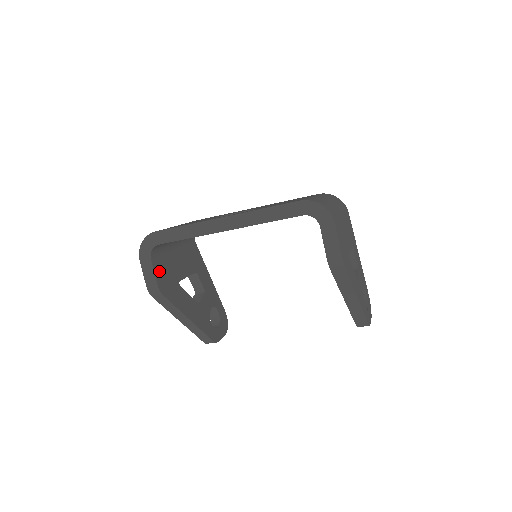
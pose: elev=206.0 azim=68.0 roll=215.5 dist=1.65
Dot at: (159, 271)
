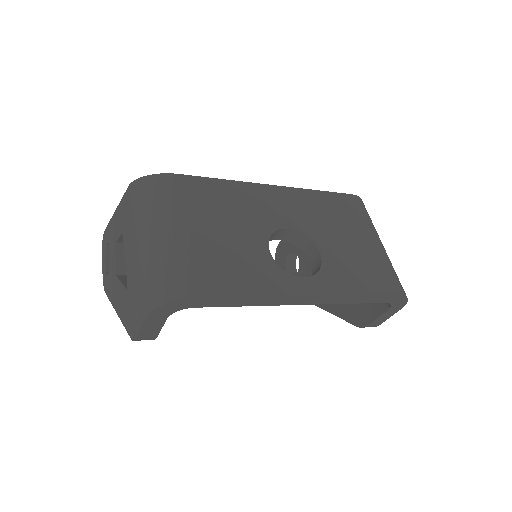
Dot at: occluded
